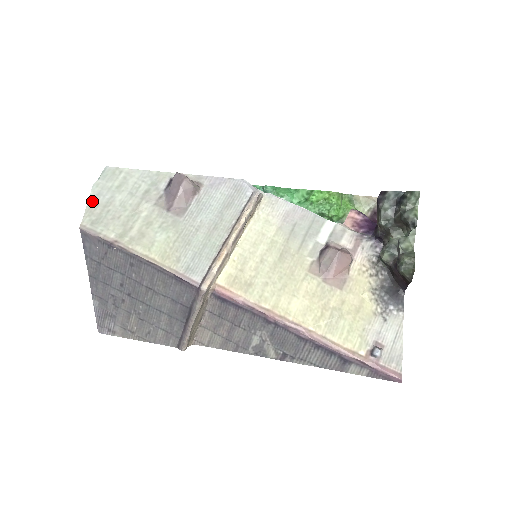
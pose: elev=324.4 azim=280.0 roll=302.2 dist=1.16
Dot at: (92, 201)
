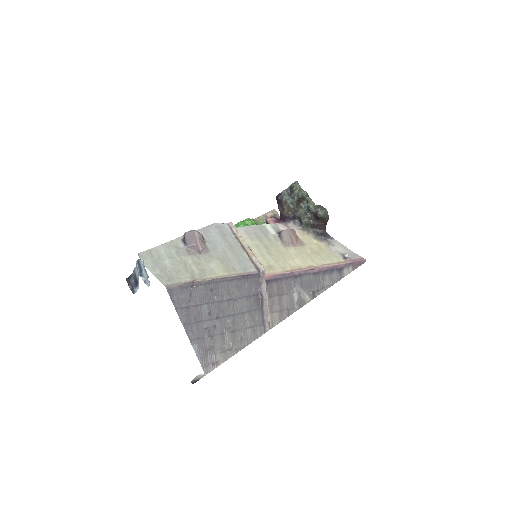
Dot at: (154, 272)
